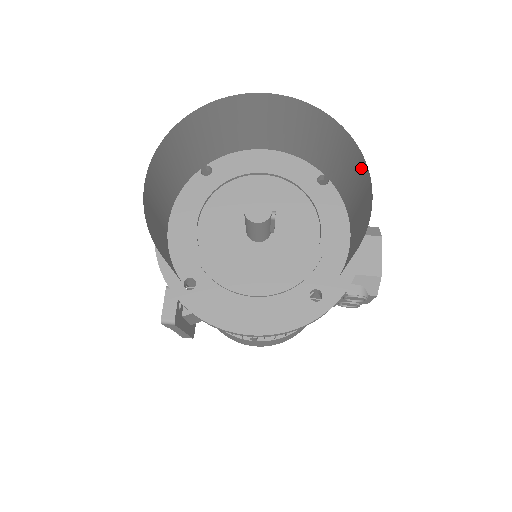
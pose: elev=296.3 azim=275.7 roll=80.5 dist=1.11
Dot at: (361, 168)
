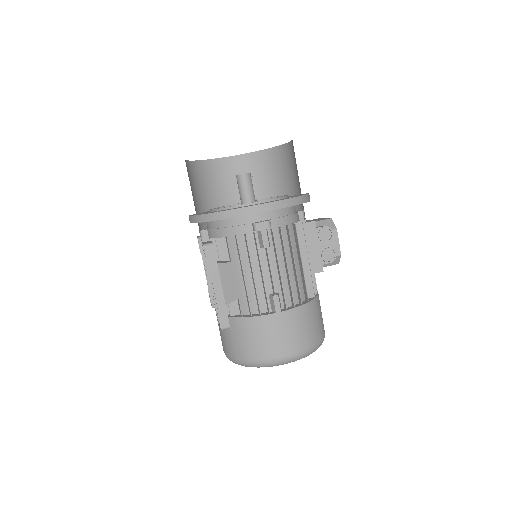
Dot at: (283, 152)
